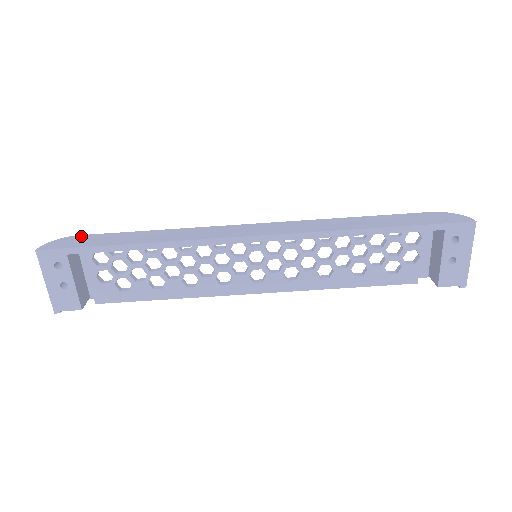
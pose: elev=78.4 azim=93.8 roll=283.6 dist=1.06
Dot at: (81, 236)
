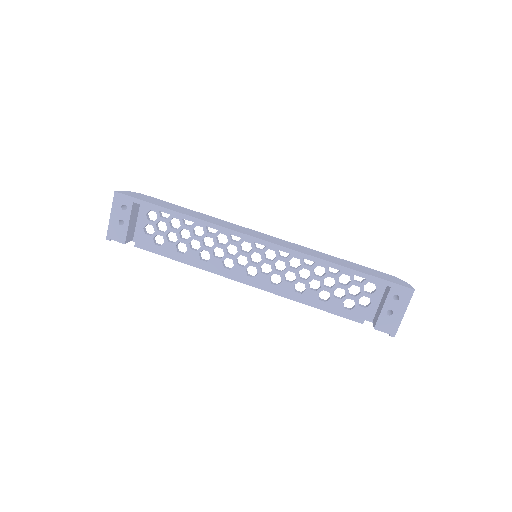
Dot at: (146, 196)
